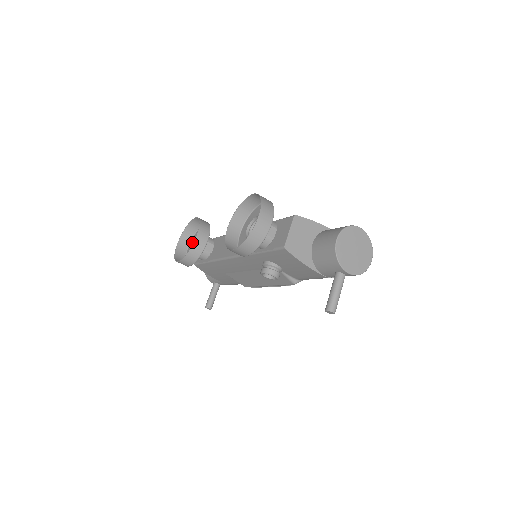
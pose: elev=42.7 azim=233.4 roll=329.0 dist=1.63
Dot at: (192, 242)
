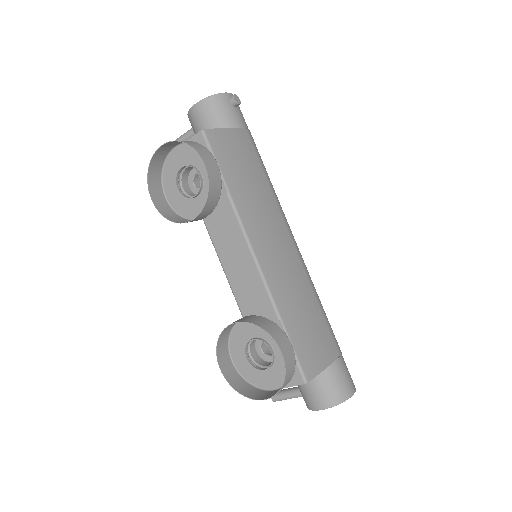
Dot at: (184, 153)
